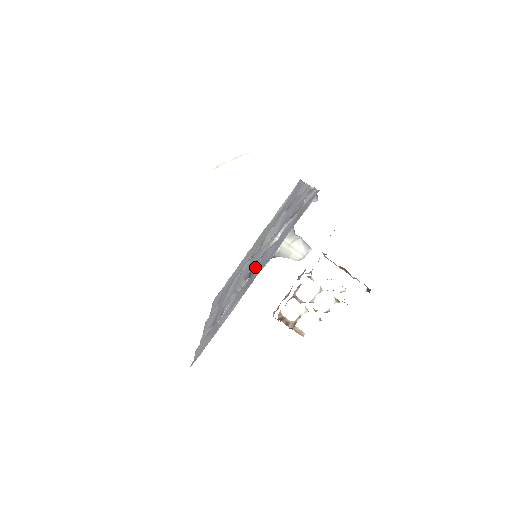
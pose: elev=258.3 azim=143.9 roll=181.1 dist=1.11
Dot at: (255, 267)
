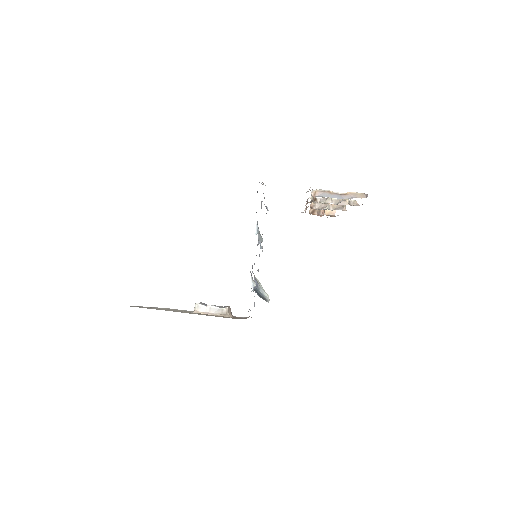
Dot at: occluded
